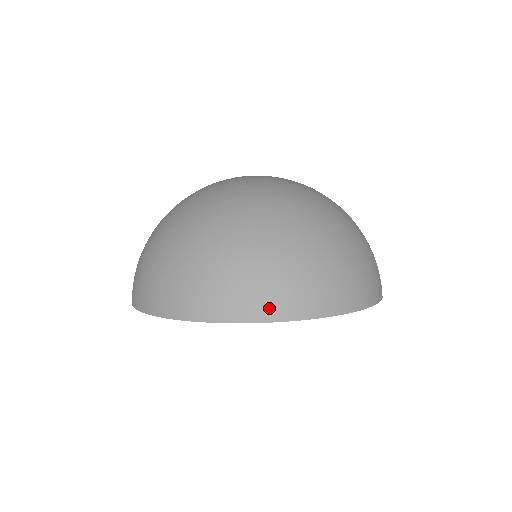
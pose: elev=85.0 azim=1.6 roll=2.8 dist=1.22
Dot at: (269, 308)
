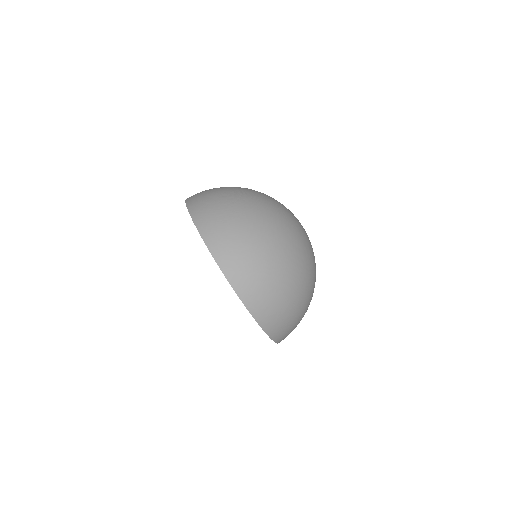
Dot at: (203, 221)
